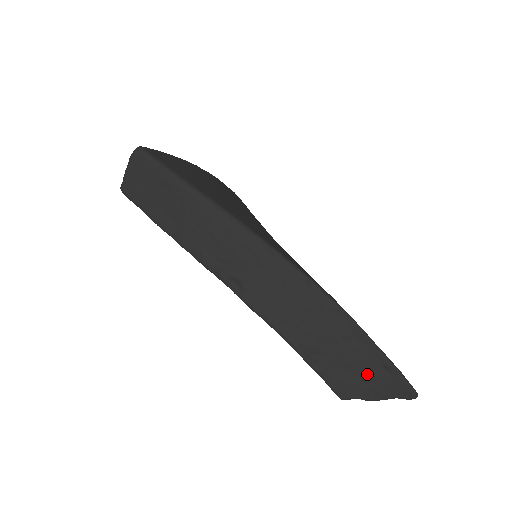
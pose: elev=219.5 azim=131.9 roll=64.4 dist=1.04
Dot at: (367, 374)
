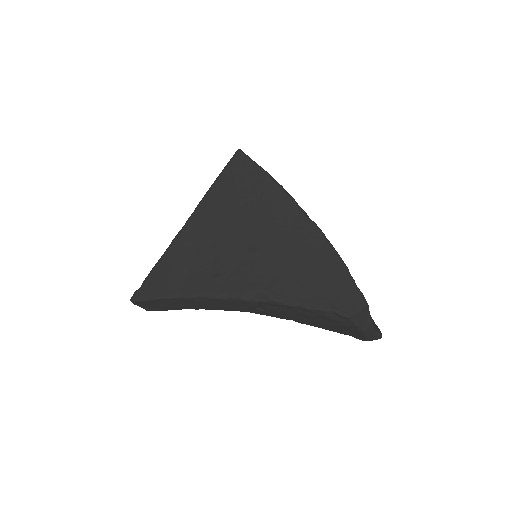
Dot at: occluded
